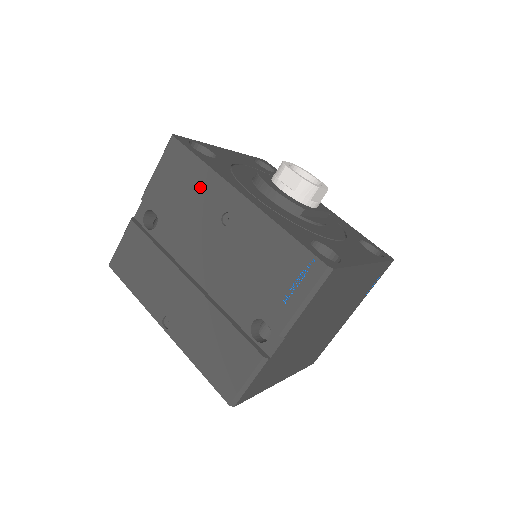
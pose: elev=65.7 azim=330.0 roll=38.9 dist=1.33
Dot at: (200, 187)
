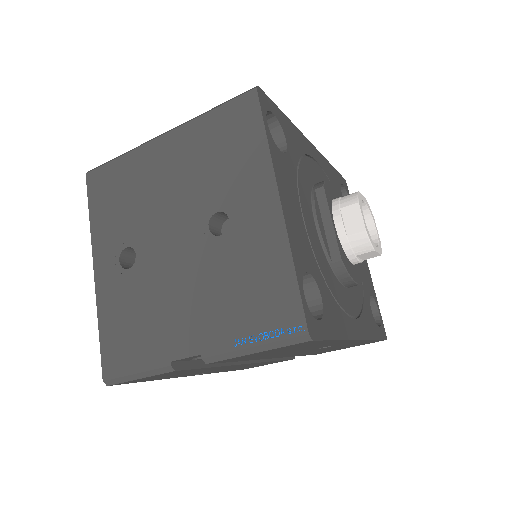
Dot at: occluded
